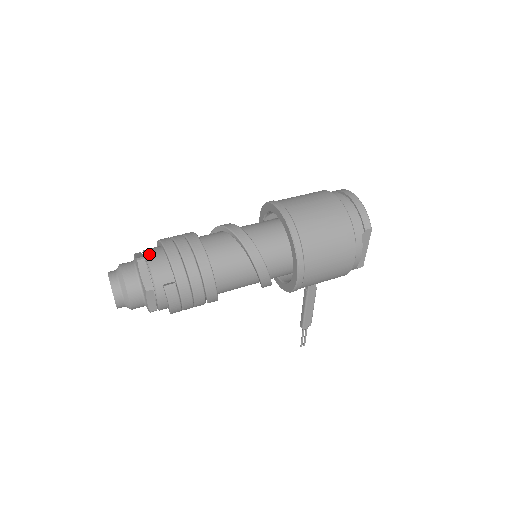
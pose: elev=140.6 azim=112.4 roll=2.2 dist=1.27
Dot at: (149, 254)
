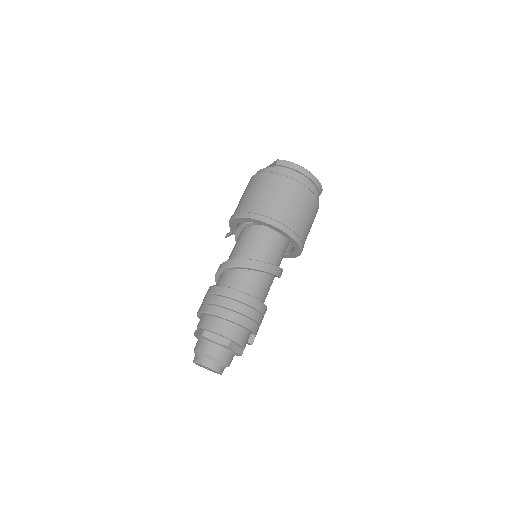
Dot at: (229, 335)
